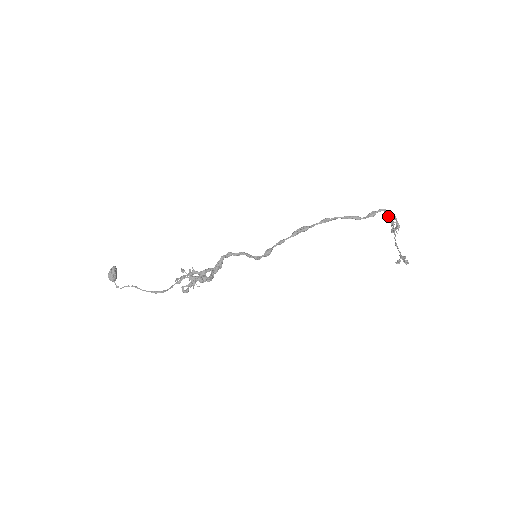
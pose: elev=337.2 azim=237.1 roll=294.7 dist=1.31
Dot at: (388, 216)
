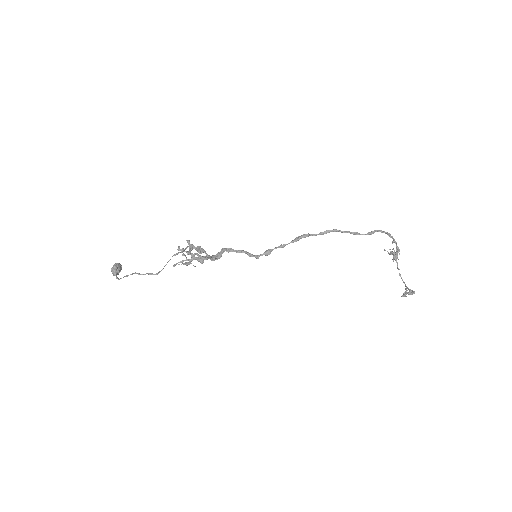
Dot at: (390, 252)
